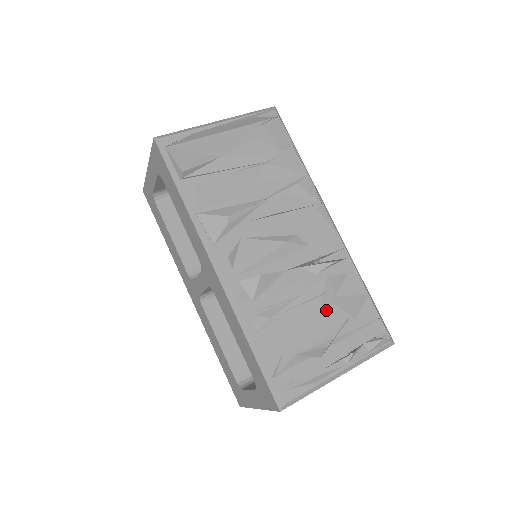
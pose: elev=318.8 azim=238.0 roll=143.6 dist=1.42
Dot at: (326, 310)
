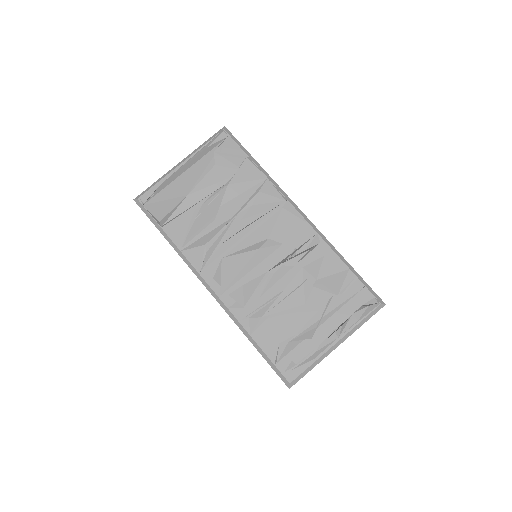
Dot at: (311, 295)
